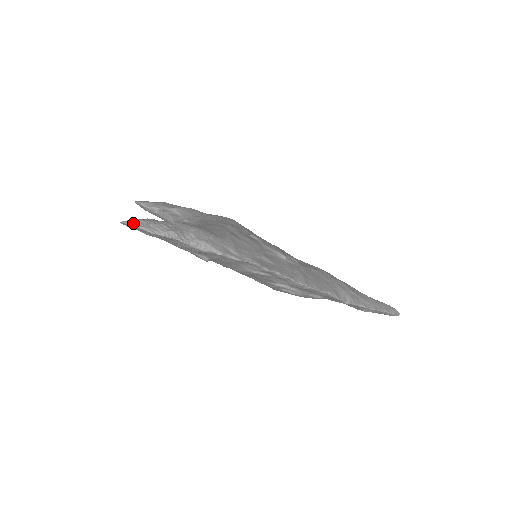
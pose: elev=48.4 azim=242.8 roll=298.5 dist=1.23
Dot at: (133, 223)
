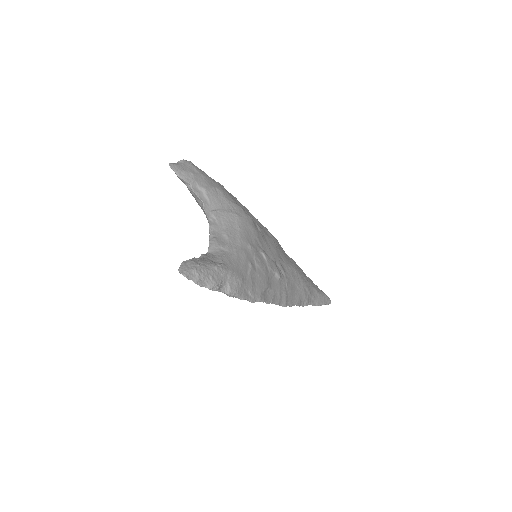
Dot at: (189, 276)
